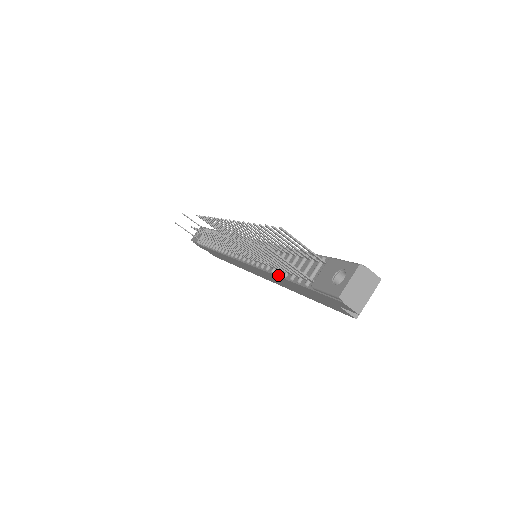
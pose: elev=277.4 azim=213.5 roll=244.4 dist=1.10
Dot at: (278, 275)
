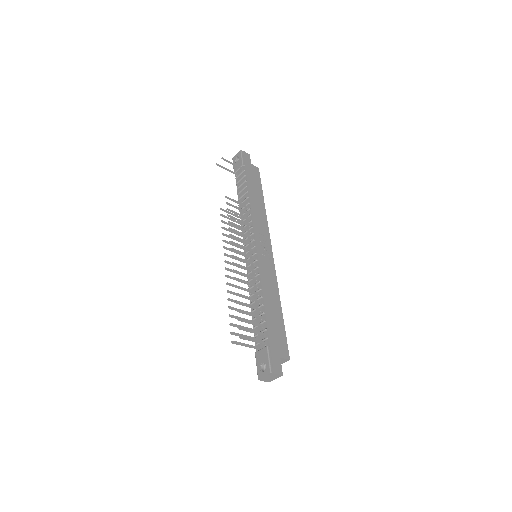
Dot at: (252, 312)
